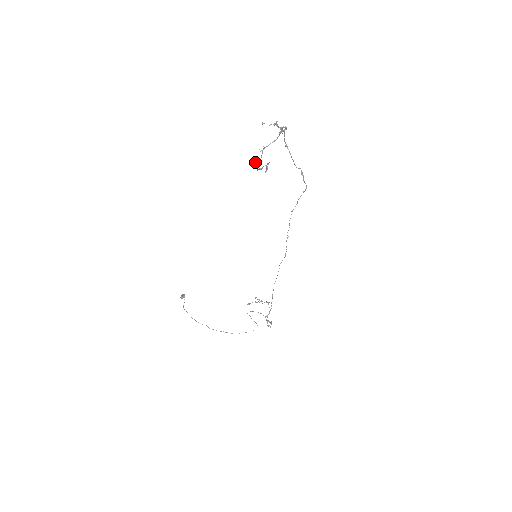
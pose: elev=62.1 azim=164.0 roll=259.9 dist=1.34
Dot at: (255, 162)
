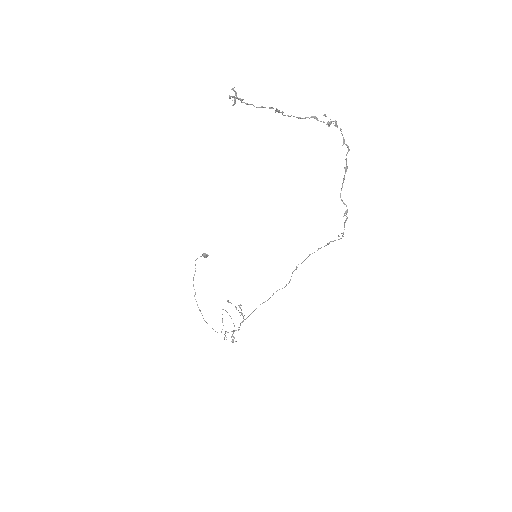
Dot at: (235, 91)
